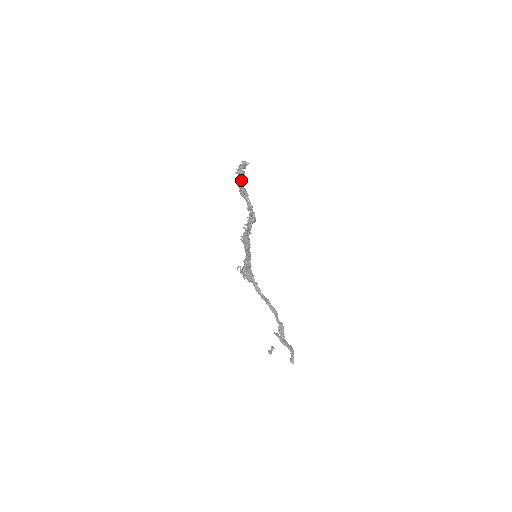
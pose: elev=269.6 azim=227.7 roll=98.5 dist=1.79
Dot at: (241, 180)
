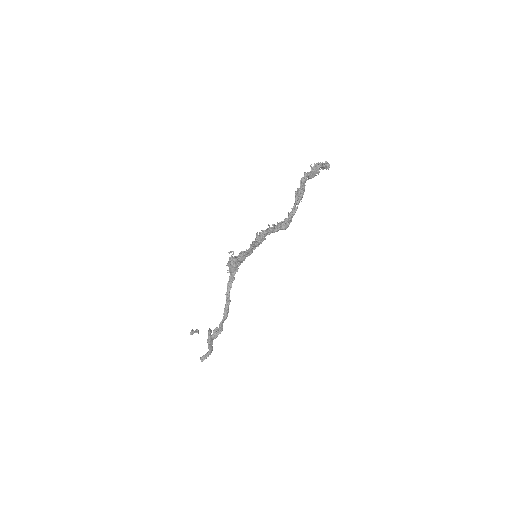
Dot at: (309, 178)
